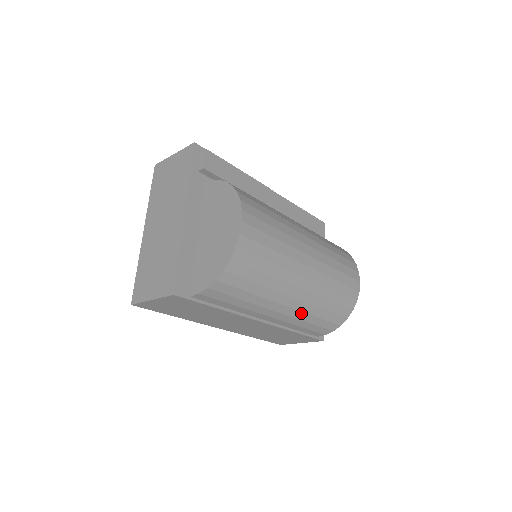
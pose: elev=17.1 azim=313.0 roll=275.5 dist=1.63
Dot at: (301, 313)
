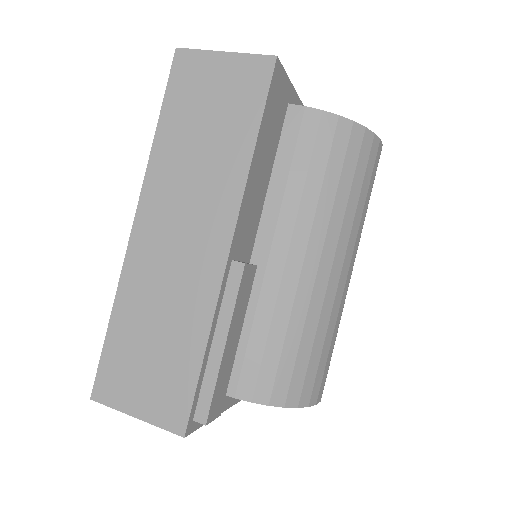
Dot at: occluded
